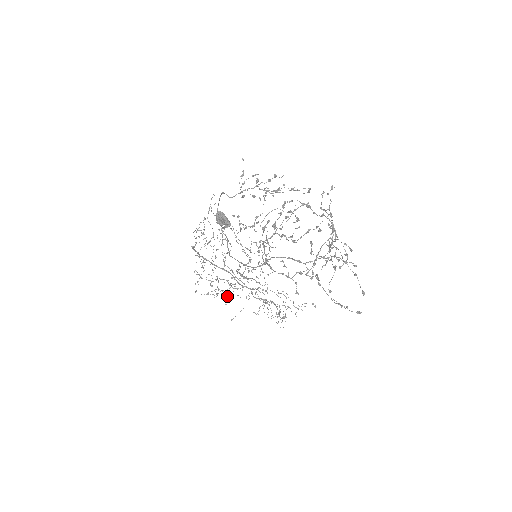
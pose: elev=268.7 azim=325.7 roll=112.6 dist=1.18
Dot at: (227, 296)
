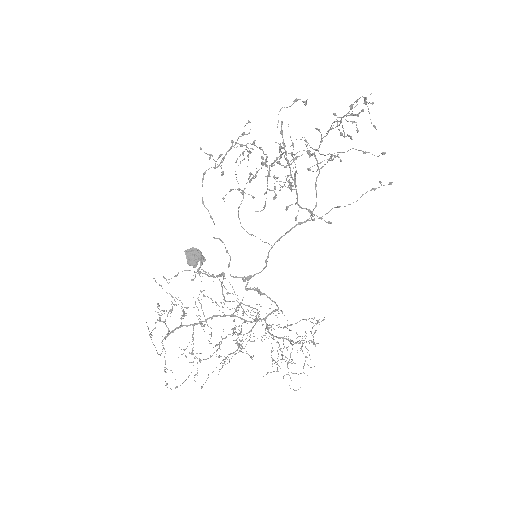
Dot at: occluded
